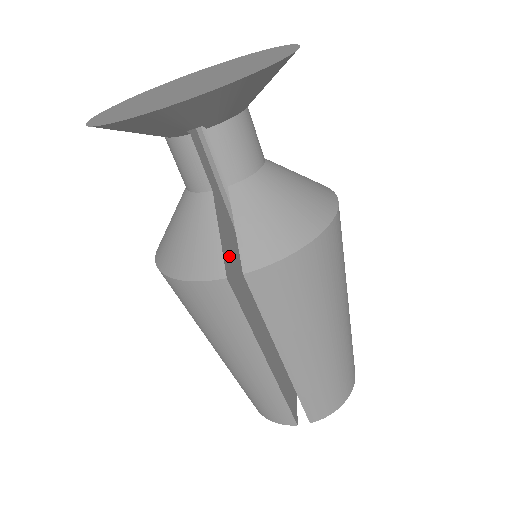
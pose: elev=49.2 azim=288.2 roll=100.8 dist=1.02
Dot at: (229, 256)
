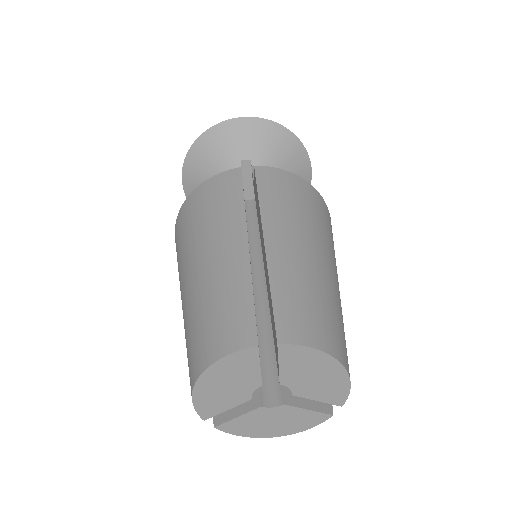
Dot at: occluded
